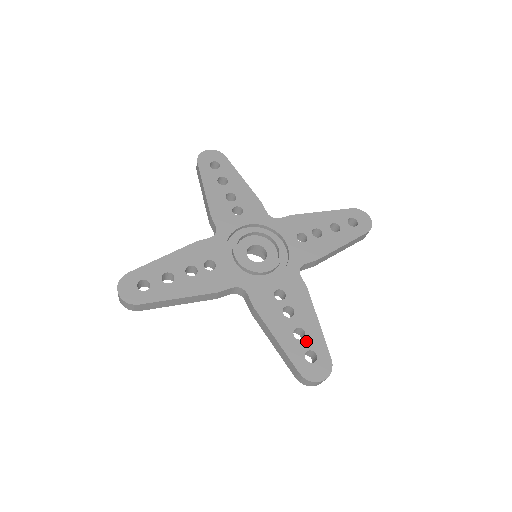
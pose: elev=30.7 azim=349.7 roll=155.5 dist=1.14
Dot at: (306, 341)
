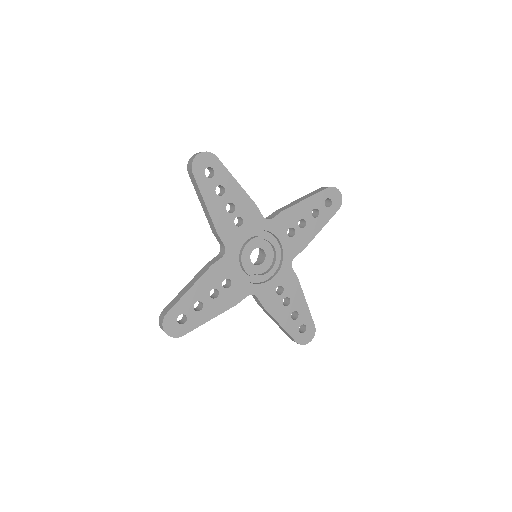
Dot at: (299, 319)
